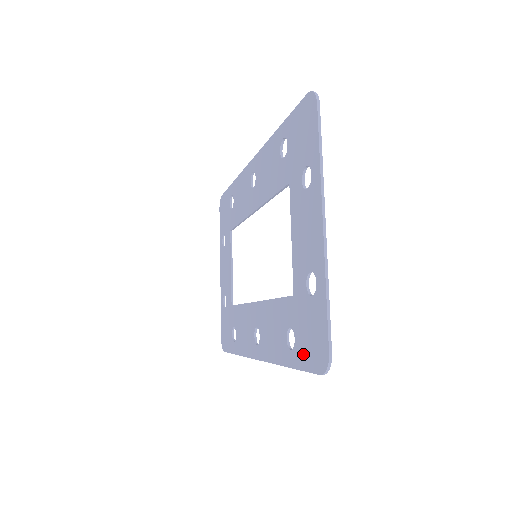
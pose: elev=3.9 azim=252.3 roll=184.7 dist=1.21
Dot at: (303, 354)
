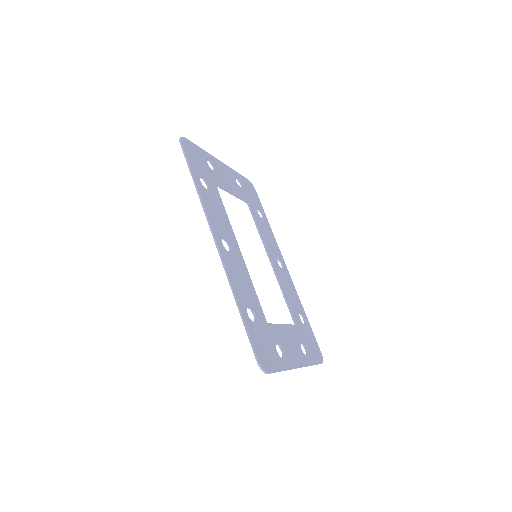
Dot at: (192, 165)
